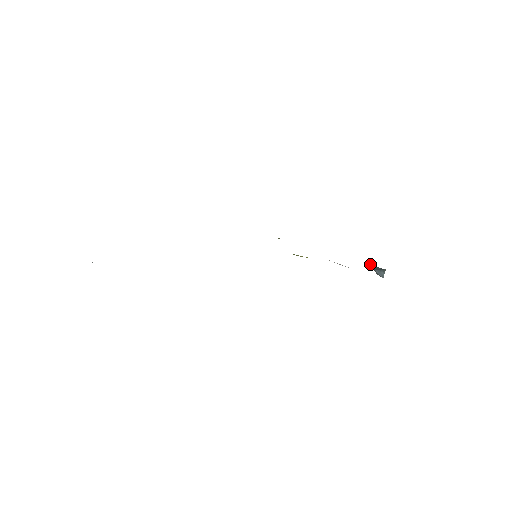
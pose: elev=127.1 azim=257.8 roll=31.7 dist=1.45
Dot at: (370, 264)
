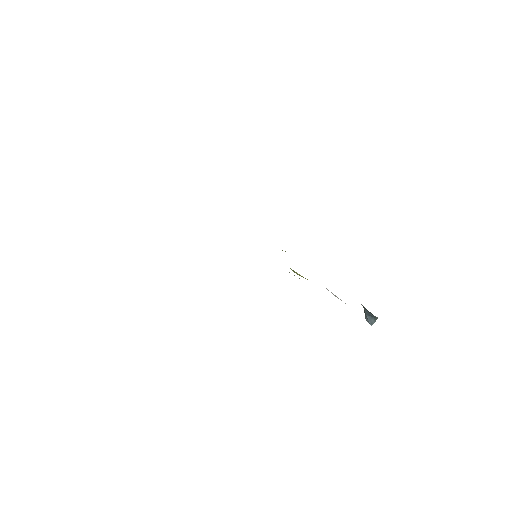
Dot at: (364, 307)
